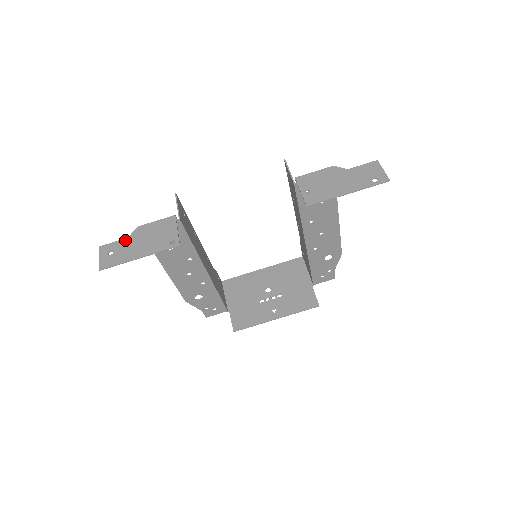
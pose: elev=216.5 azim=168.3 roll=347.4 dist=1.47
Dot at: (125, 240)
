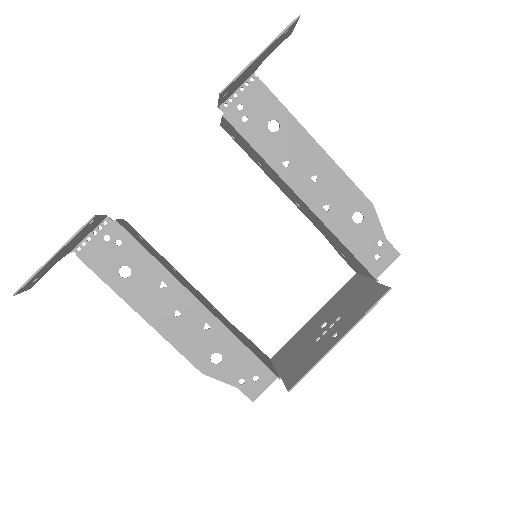
Dot at: (53, 263)
